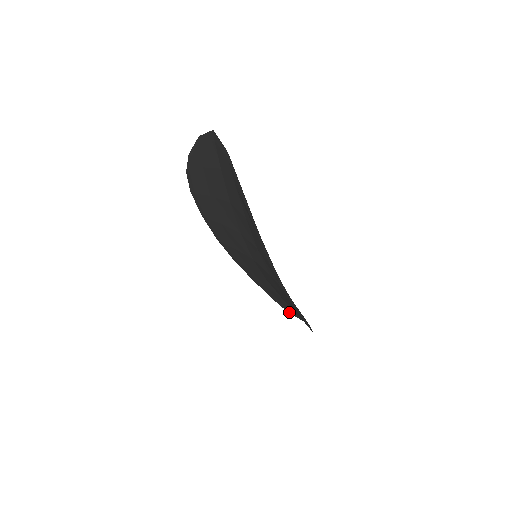
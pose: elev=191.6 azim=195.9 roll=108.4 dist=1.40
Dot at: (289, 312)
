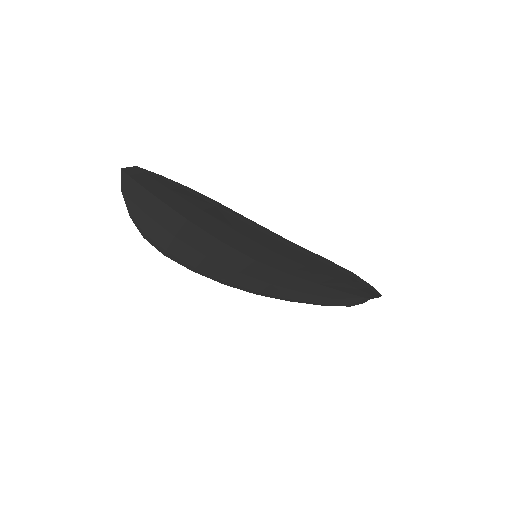
Dot at: (350, 305)
